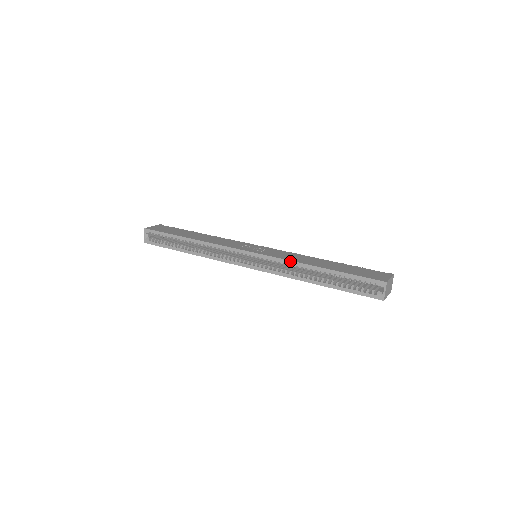
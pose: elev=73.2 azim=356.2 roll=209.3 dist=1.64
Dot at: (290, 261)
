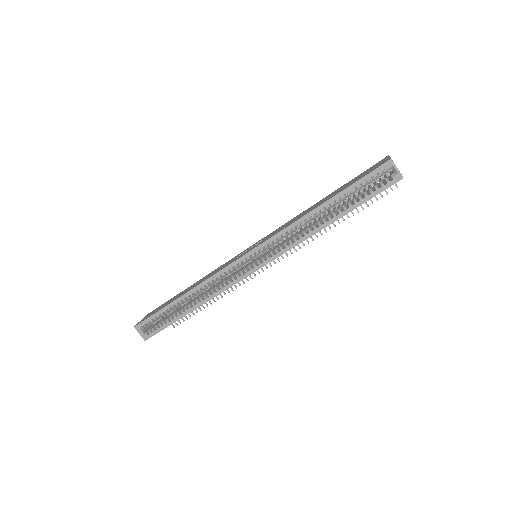
Dot at: (290, 225)
